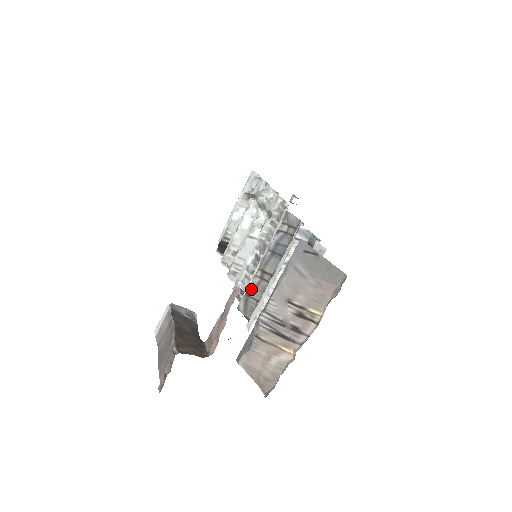
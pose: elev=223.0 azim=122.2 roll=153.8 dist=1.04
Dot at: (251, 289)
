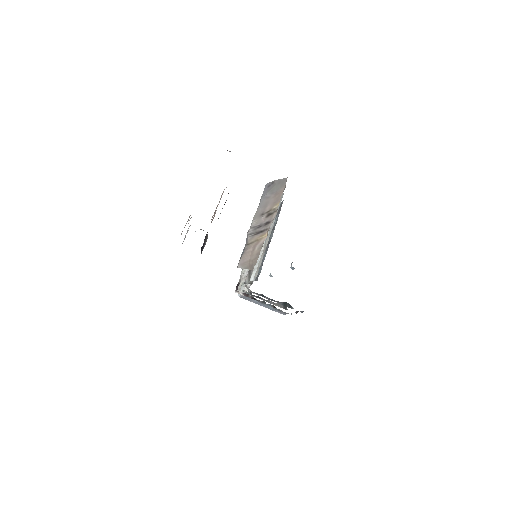
Dot at: occluded
